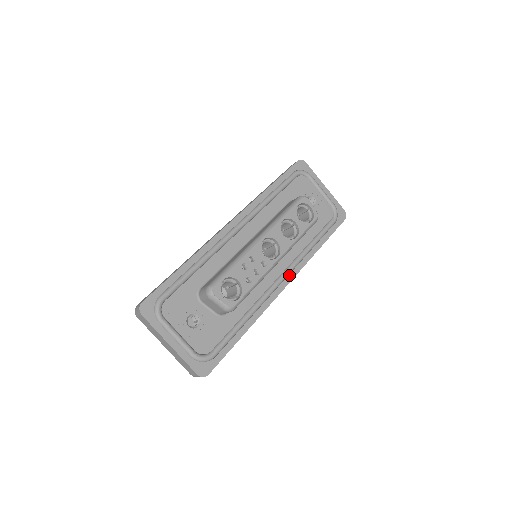
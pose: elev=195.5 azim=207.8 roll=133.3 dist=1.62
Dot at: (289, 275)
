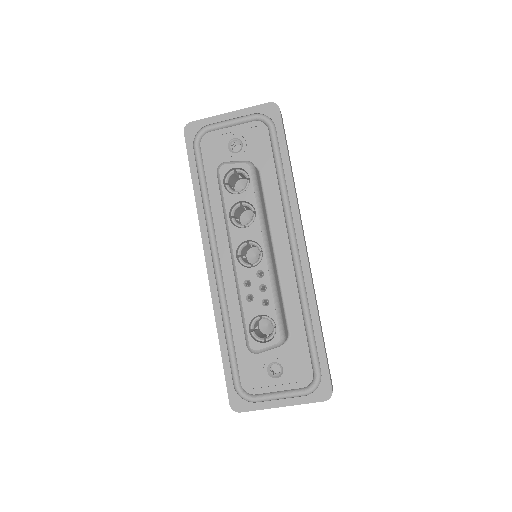
Dot at: (296, 233)
